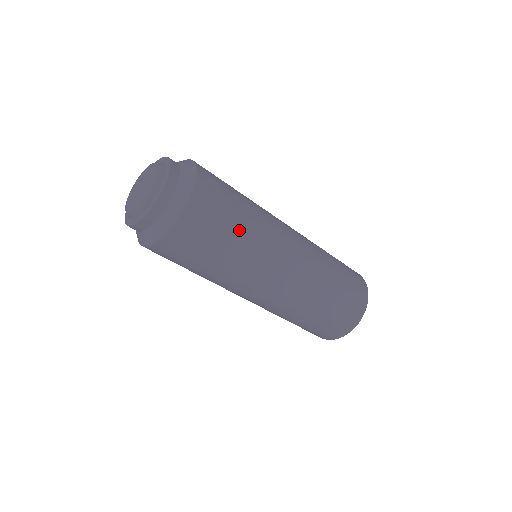
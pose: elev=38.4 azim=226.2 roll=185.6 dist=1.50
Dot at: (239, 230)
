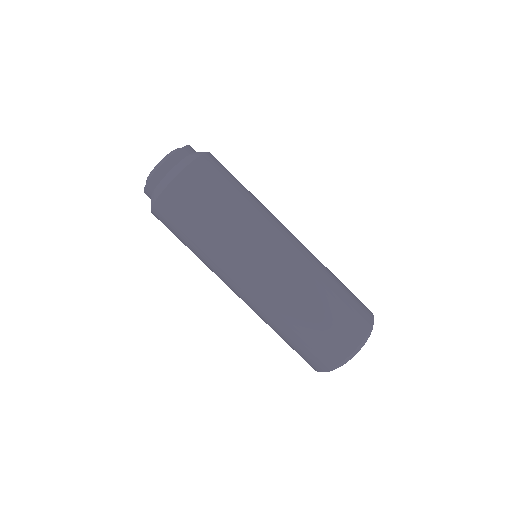
Dot at: occluded
